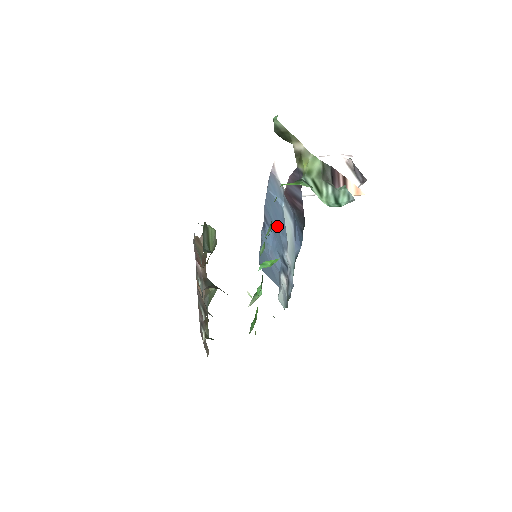
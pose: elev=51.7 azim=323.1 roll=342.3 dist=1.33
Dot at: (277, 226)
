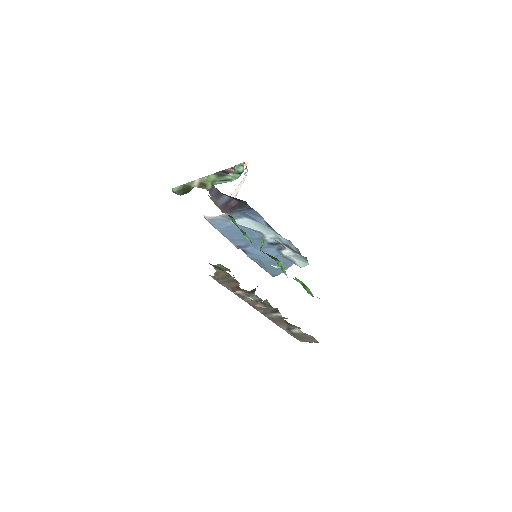
Dot at: occluded
